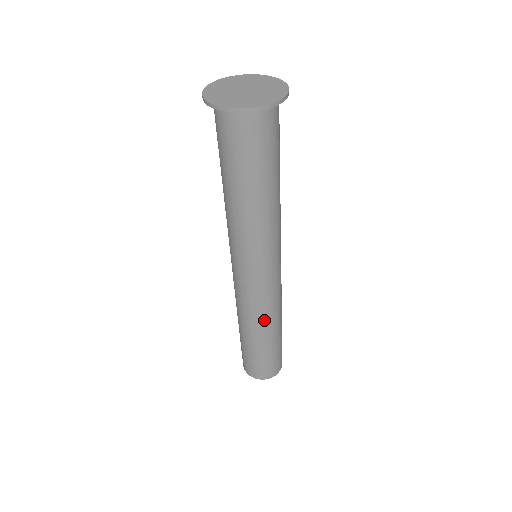
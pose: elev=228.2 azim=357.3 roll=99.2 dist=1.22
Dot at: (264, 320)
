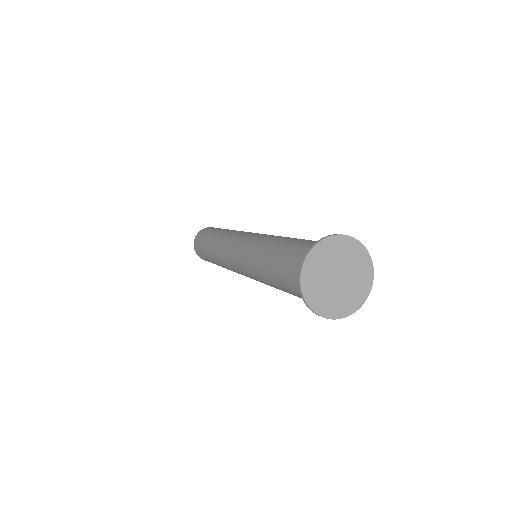
Dot at: (226, 268)
